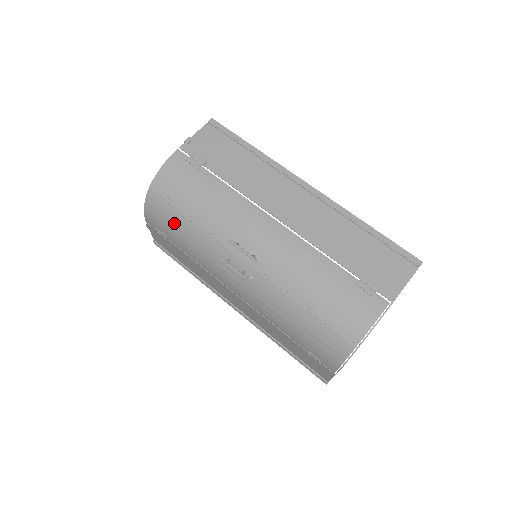
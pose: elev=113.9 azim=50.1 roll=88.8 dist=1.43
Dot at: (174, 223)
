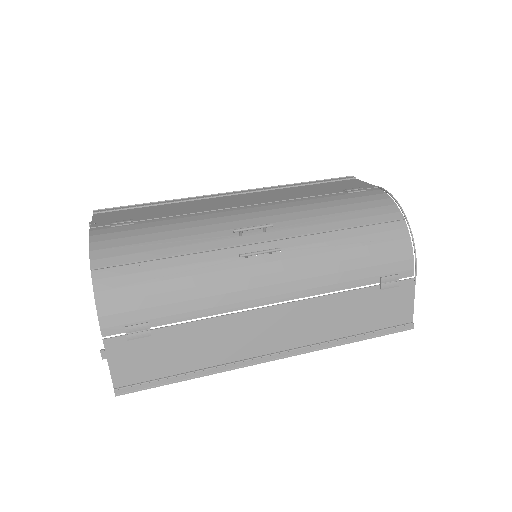
Dot at: (153, 281)
